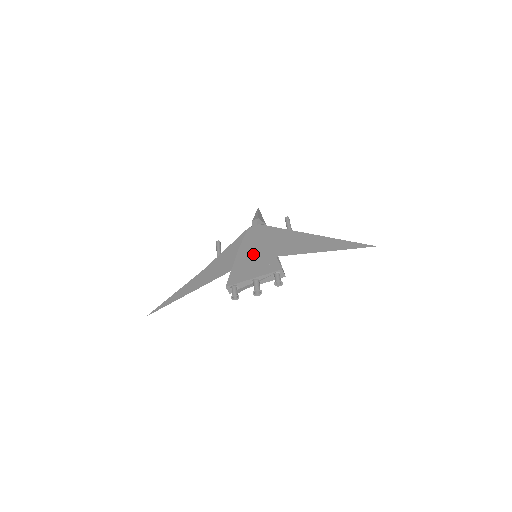
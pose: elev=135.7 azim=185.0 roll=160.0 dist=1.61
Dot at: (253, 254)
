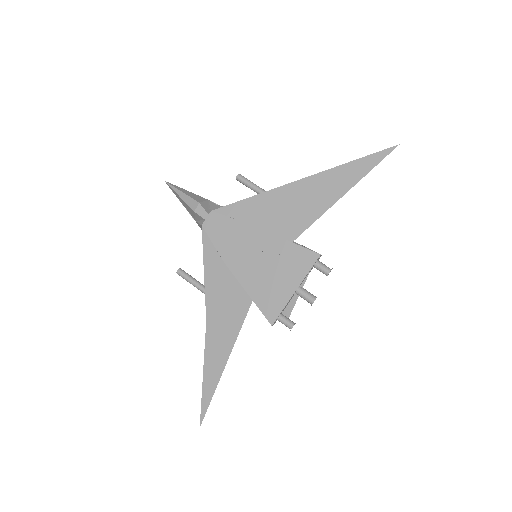
Dot at: (256, 259)
